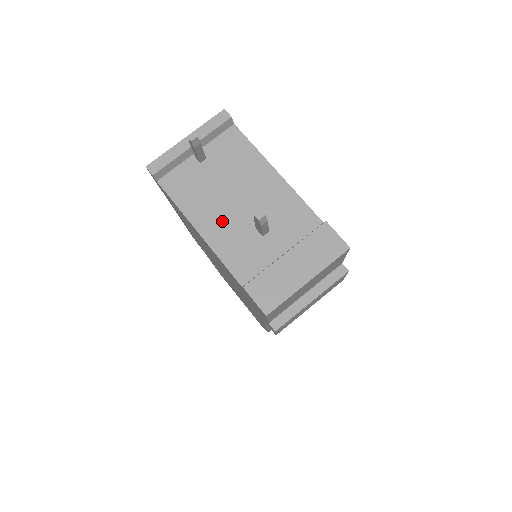
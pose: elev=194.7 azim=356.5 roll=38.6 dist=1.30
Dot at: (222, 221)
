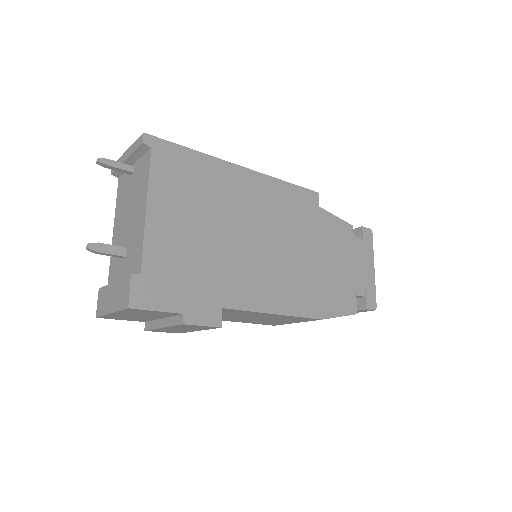
Dot at: (120, 231)
